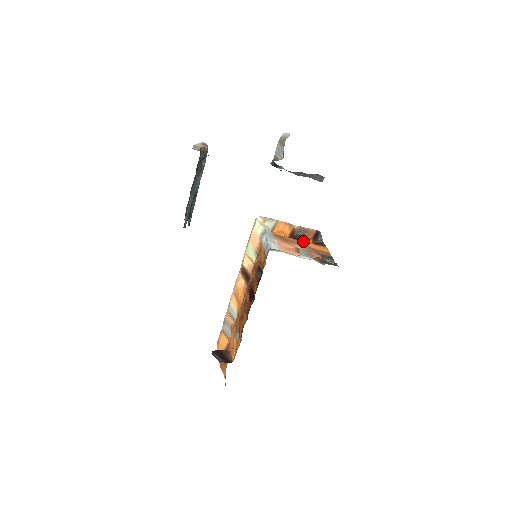
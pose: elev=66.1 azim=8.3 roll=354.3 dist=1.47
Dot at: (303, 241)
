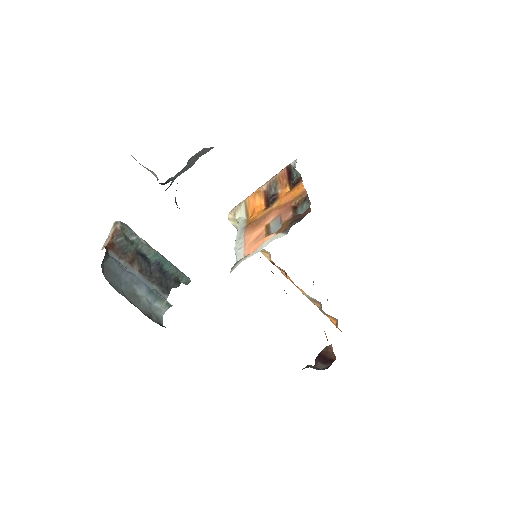
Dot at: (276, 201)
